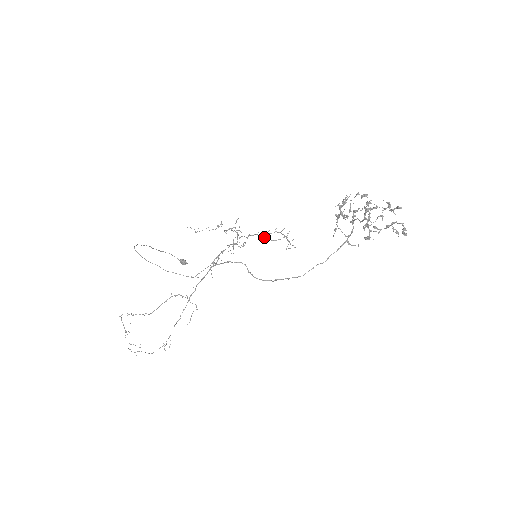
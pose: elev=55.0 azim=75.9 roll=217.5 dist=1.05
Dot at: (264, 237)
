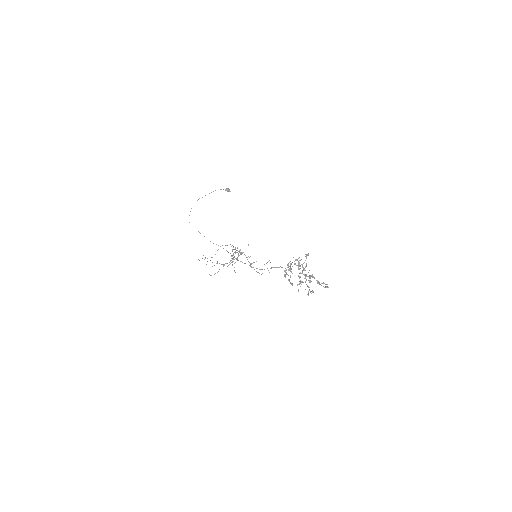
Dot at: (251, 267)
